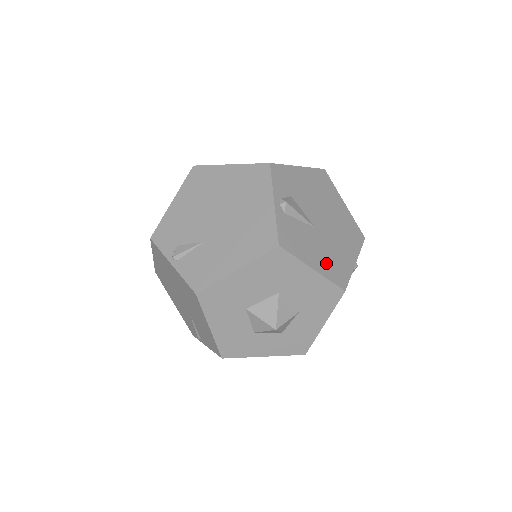
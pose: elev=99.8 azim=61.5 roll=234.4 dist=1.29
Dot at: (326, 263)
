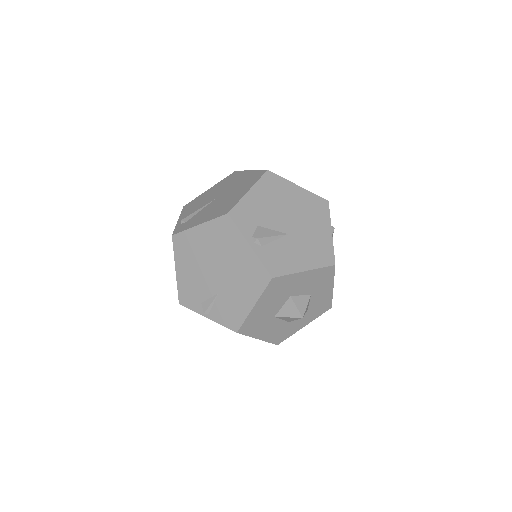
Dot at: (311, 256)
